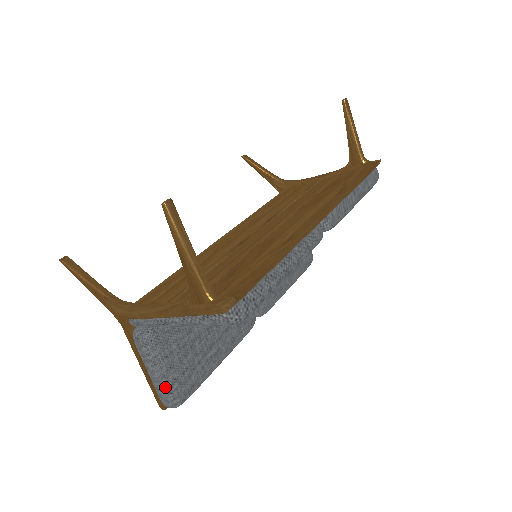
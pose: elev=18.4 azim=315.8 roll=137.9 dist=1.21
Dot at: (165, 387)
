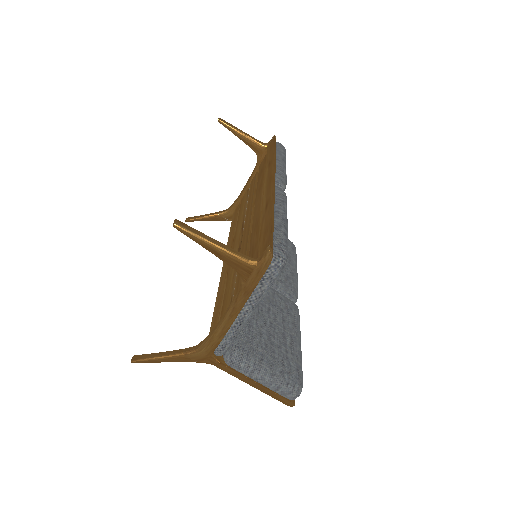
Dot at: (280, 382)
